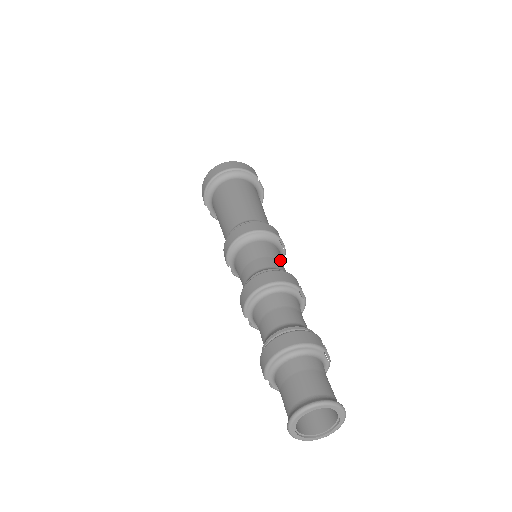
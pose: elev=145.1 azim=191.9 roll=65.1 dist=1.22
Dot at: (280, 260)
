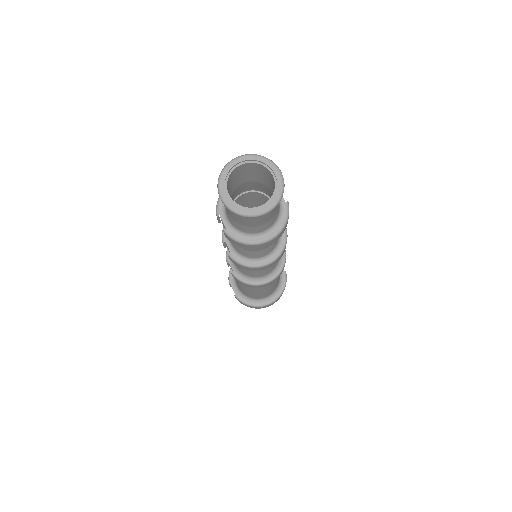
Dot at: occluded
